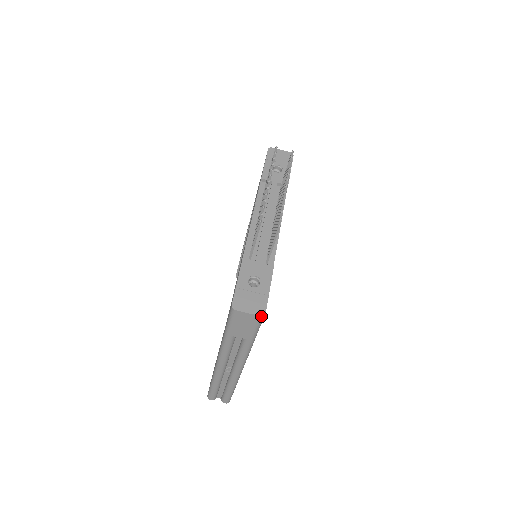
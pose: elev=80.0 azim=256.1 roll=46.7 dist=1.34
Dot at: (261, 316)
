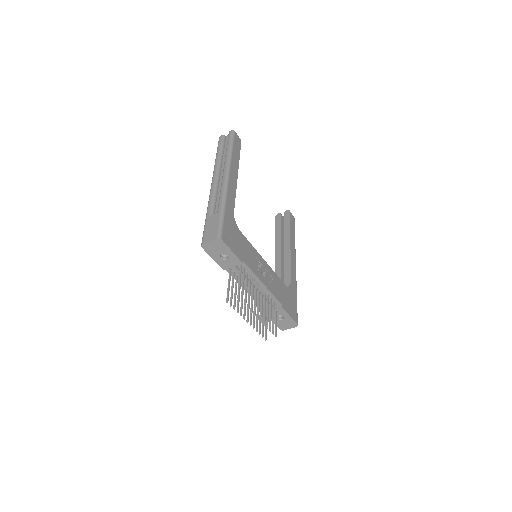
Dot at: occluded
